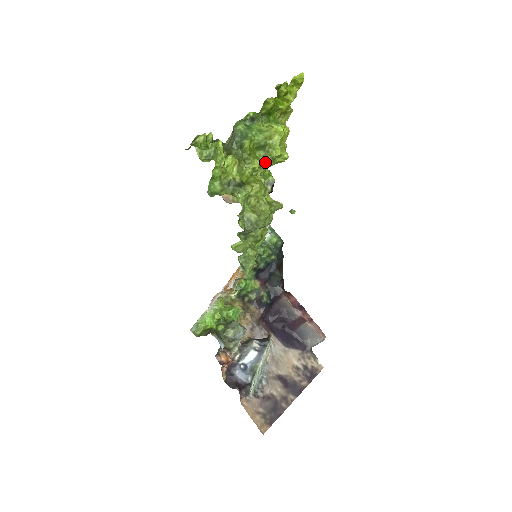
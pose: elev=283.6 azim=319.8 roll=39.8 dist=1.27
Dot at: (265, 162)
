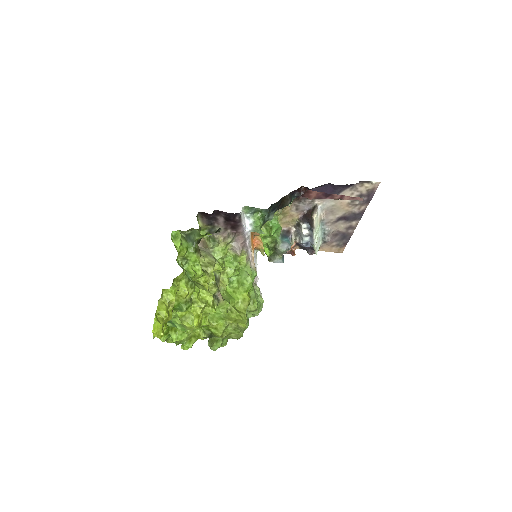
Dot at: occluded
